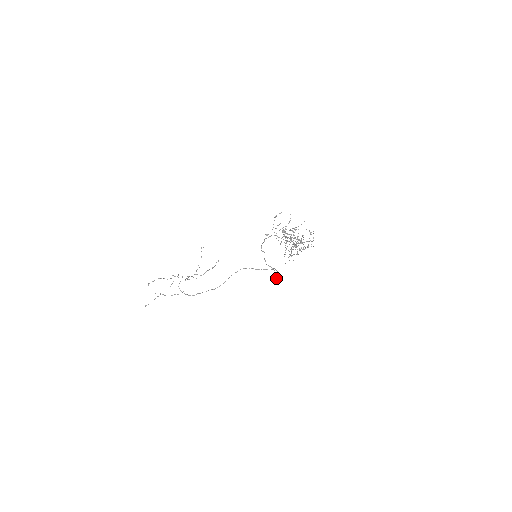
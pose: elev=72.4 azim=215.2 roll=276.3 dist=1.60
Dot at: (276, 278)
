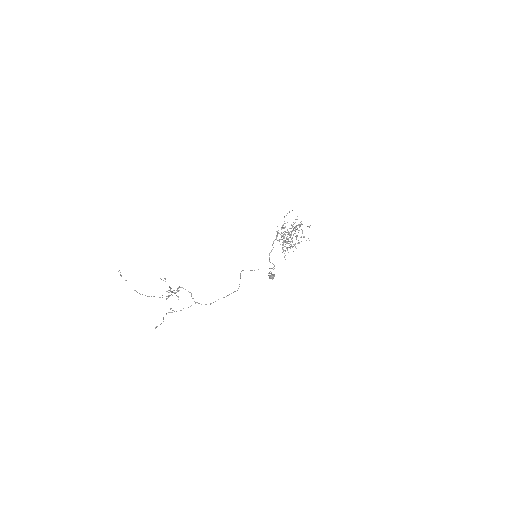
Dot at: (272, 275)
